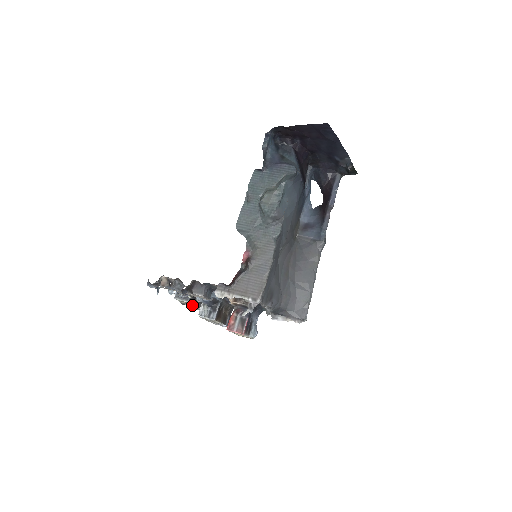
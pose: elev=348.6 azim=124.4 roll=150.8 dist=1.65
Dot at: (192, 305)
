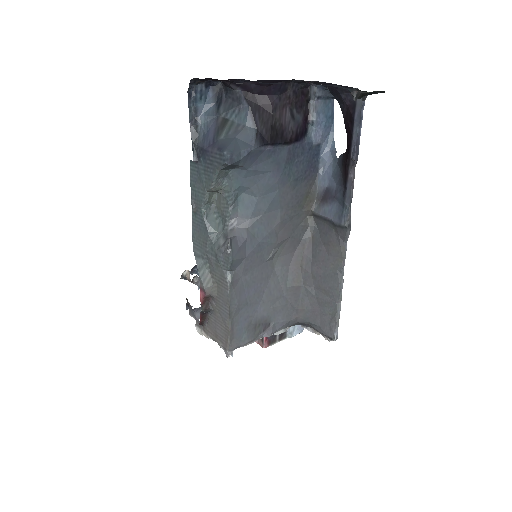
Dot at: occluded
